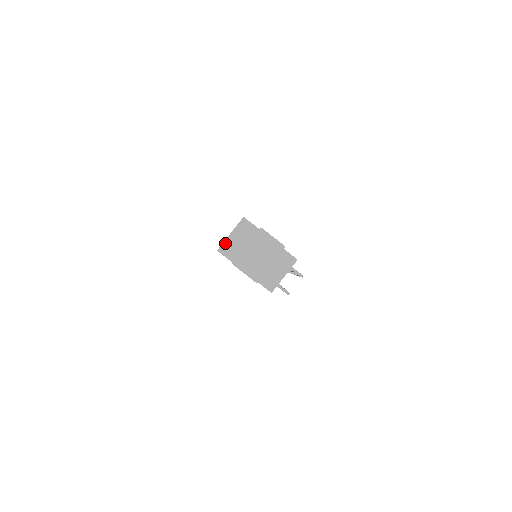
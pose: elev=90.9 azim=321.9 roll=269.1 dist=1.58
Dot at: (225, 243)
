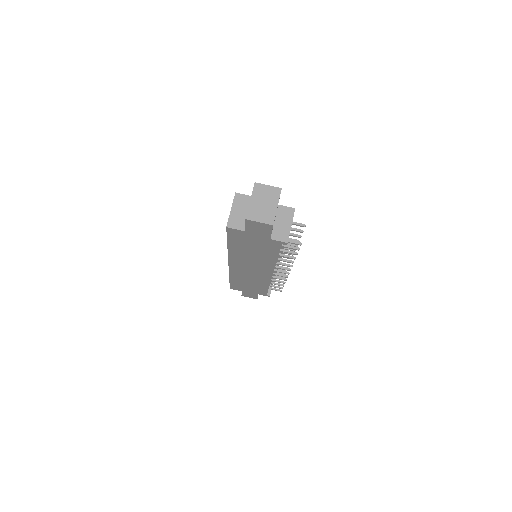
Dot at: (230, 218)
